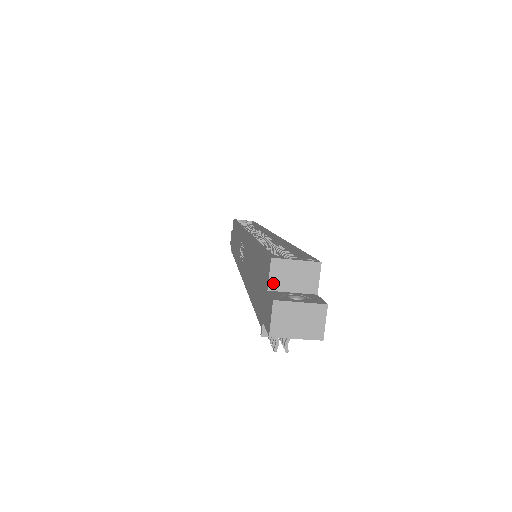
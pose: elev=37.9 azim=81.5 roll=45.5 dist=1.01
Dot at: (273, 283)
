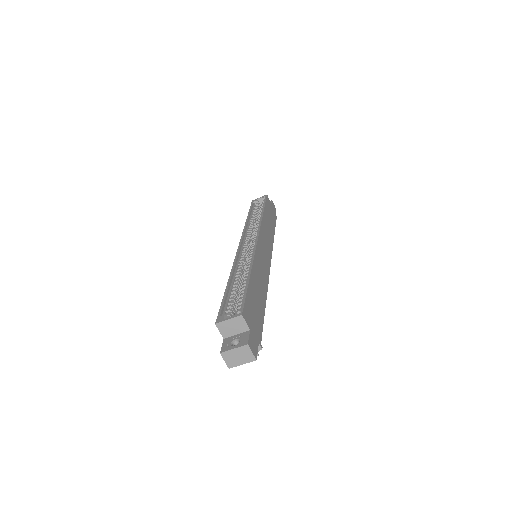
Dot at: (224, 335)
